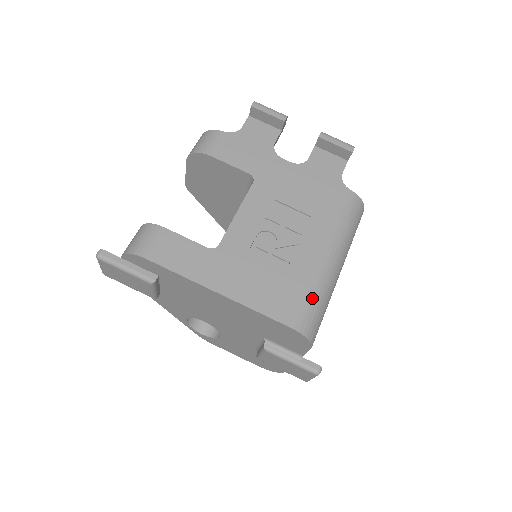
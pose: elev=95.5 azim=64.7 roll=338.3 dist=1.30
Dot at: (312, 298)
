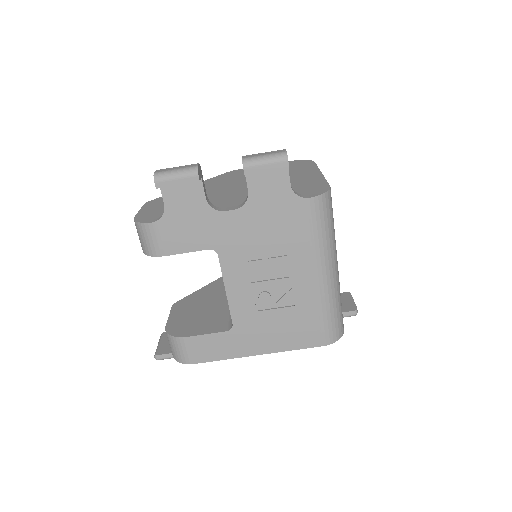
Dot at: (327, 317)
